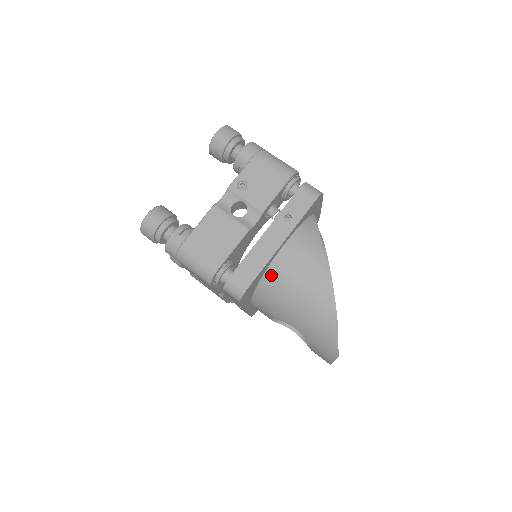
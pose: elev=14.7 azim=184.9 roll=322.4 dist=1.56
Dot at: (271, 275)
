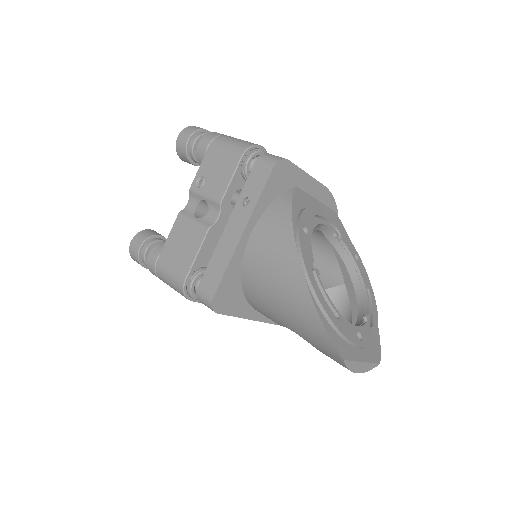
Dot at: (247, 274)
